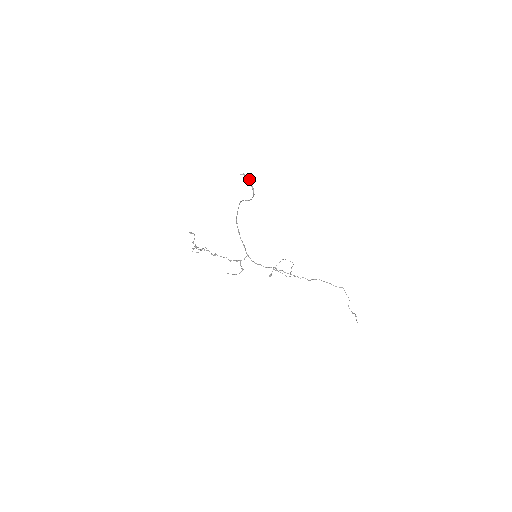
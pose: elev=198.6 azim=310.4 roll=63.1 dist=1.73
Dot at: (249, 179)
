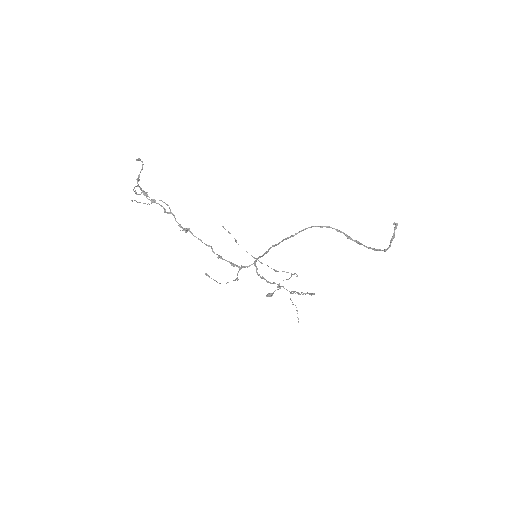
Dot at: occluded
